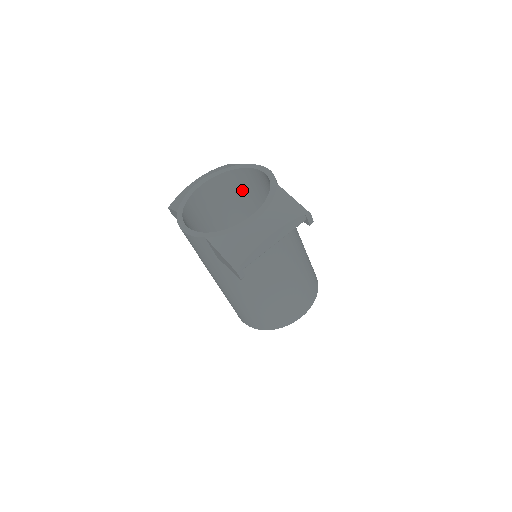
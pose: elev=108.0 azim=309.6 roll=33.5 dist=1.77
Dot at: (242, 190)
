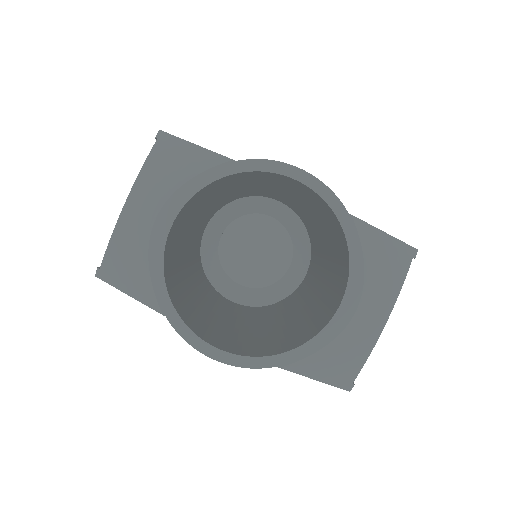
Dot at: (222, 185)
